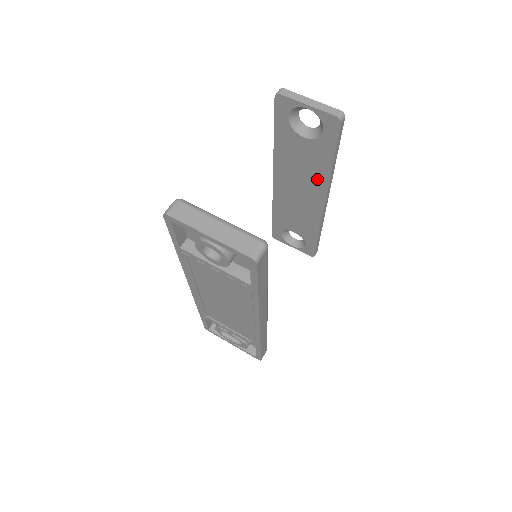
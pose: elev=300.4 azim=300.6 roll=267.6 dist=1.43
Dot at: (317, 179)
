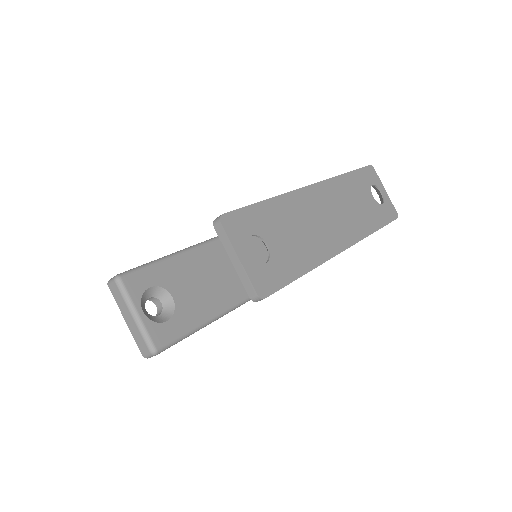
Dot at: occluded
